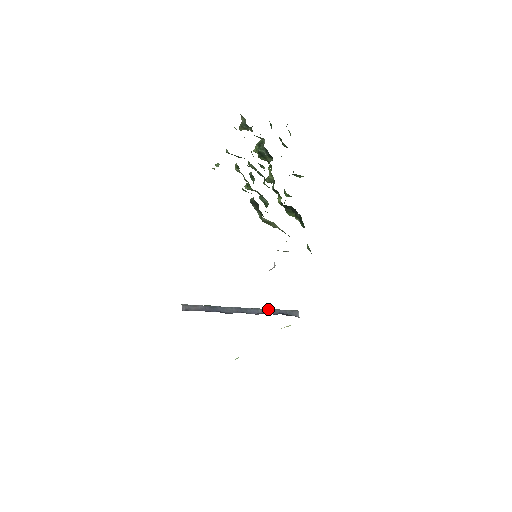
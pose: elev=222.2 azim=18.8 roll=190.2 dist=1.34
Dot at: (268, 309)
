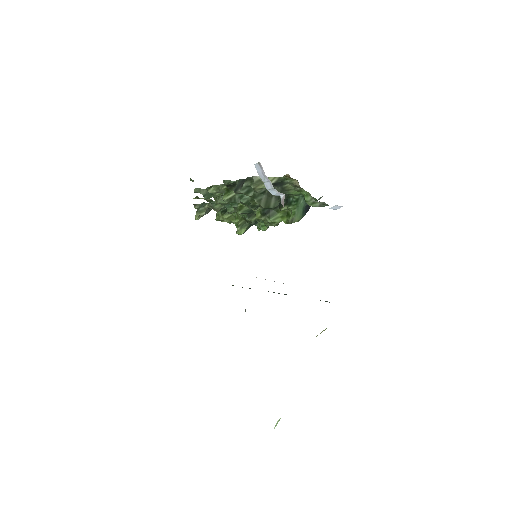
Dot at: occluded
